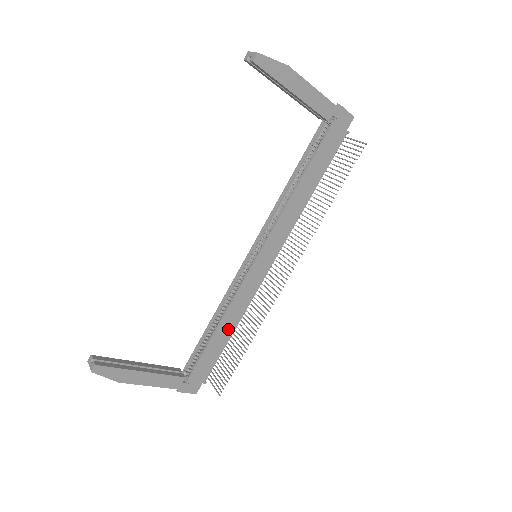
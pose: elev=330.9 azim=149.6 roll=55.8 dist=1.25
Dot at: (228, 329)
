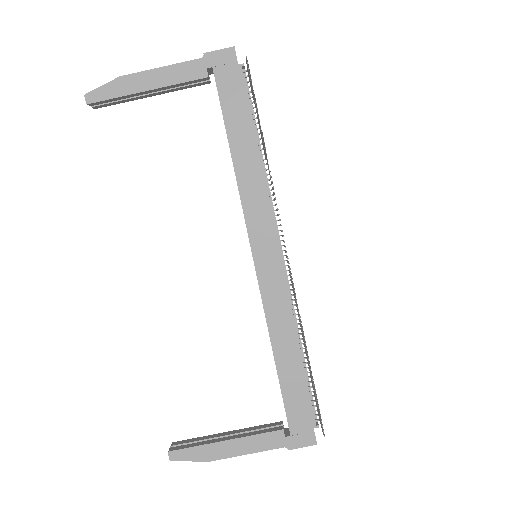
Dot at: (290, 351)
